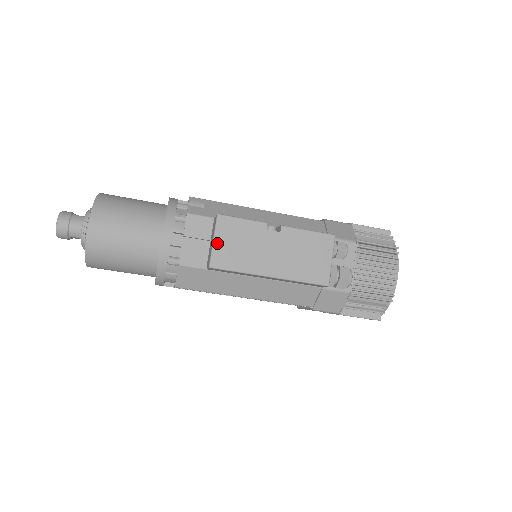
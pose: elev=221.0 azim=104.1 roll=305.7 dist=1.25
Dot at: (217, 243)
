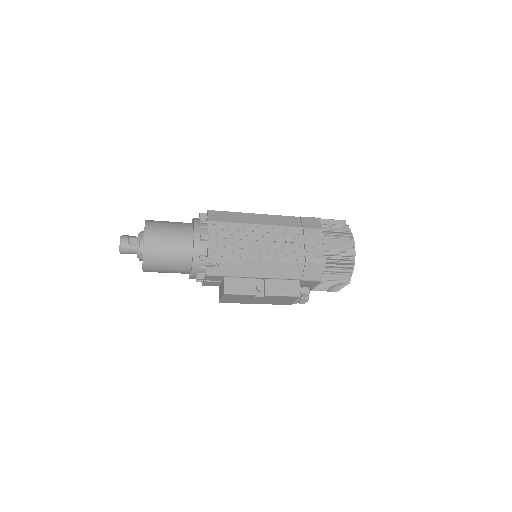
Dot at: (224, 299)
